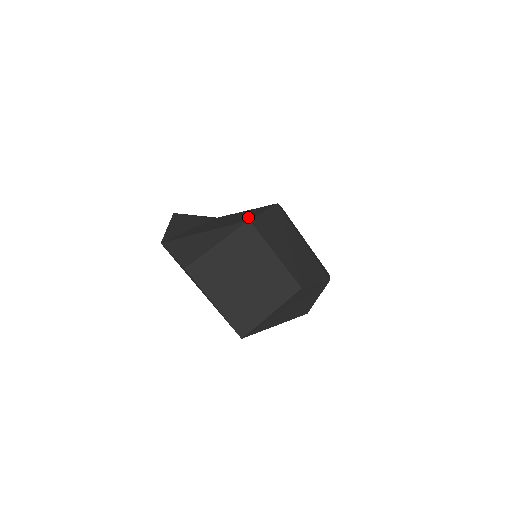
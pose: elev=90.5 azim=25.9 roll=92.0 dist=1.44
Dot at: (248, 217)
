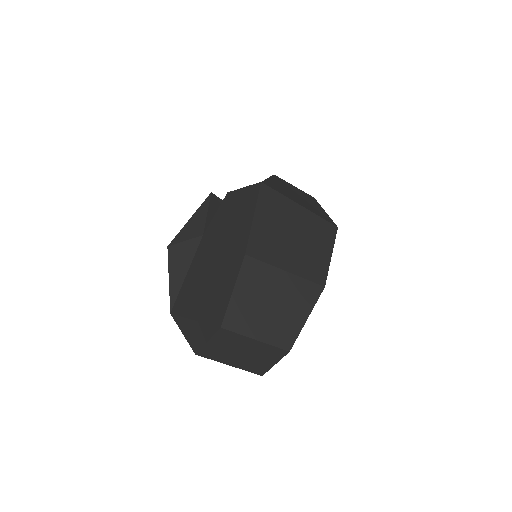
Dot at: (221, 306)
